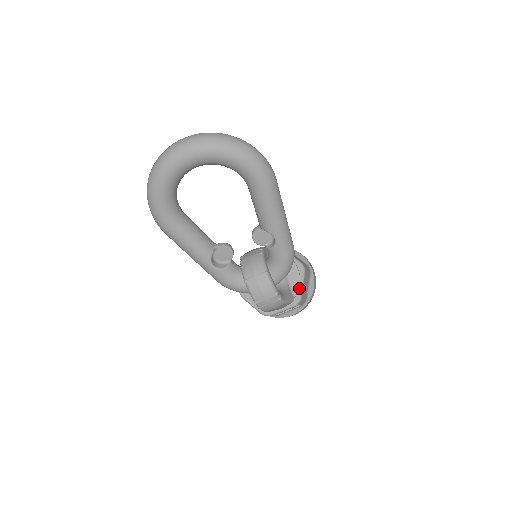
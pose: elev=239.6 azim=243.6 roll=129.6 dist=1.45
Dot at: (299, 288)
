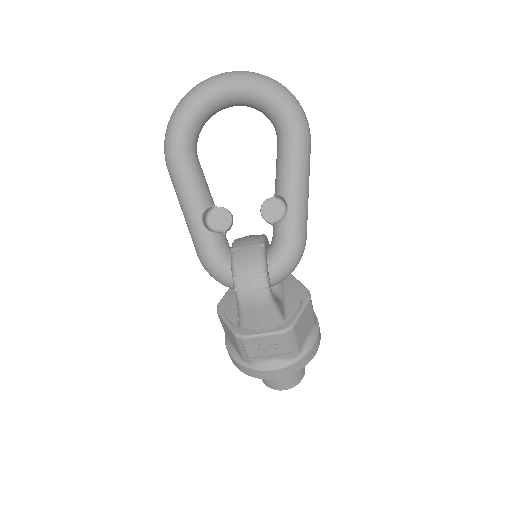
Dot at: (296, 313)
